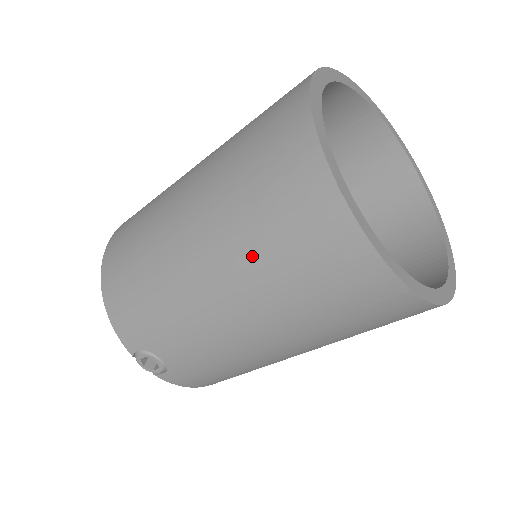
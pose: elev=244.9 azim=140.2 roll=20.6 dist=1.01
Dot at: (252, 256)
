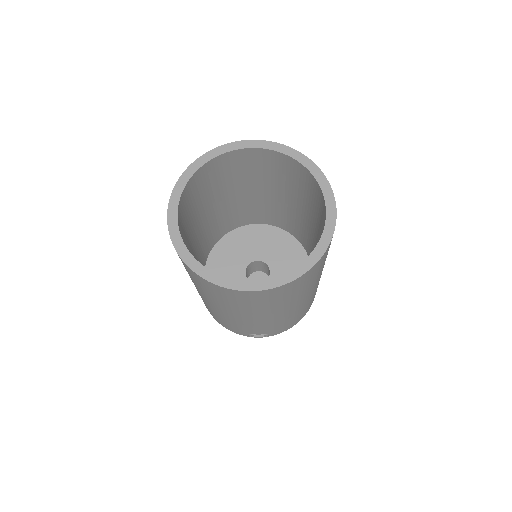
Dot at: (222, 303)
